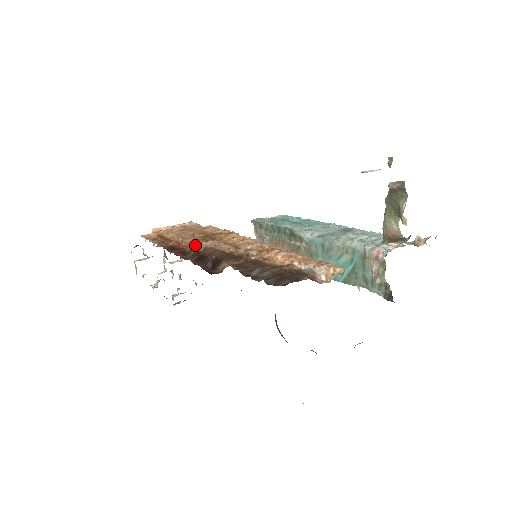
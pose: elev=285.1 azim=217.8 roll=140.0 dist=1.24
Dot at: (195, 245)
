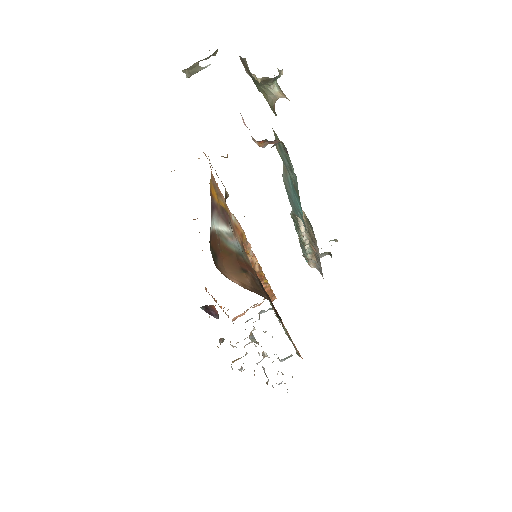
Dot at: occluded
